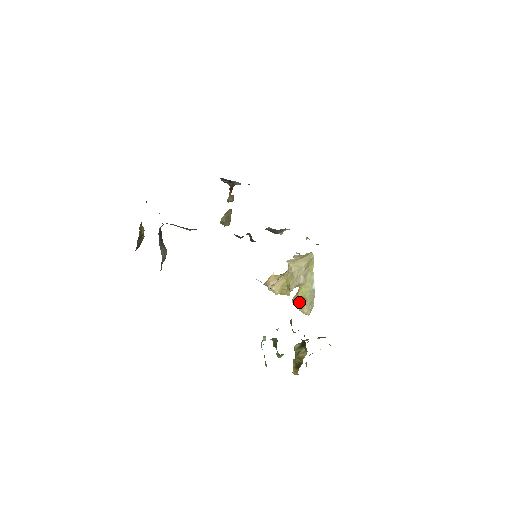
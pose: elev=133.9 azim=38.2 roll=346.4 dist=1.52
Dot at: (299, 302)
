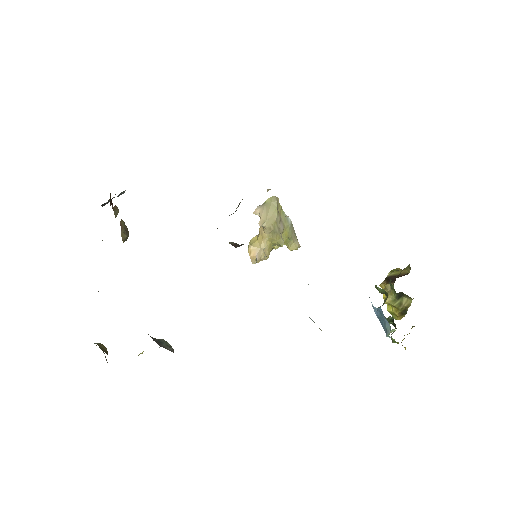
Dot at: occluded
